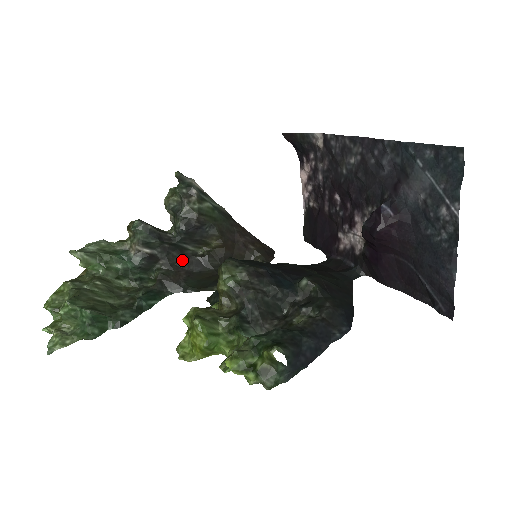
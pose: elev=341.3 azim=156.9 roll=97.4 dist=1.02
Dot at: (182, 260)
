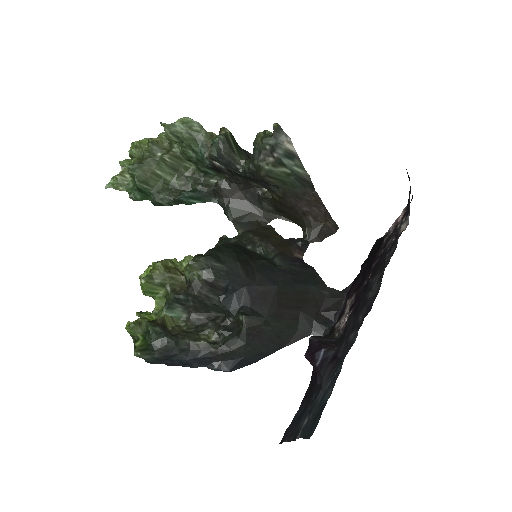
Dot at: (244, 185)
